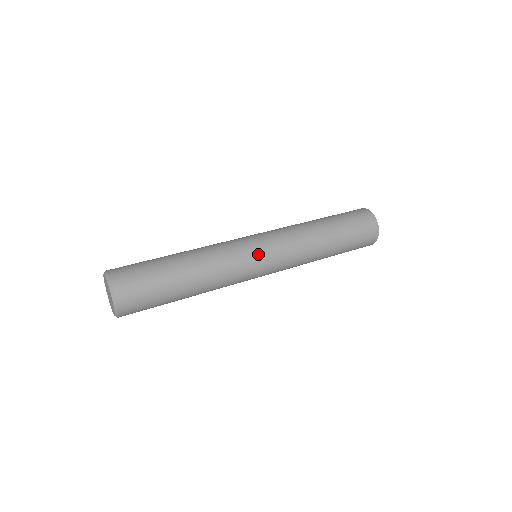
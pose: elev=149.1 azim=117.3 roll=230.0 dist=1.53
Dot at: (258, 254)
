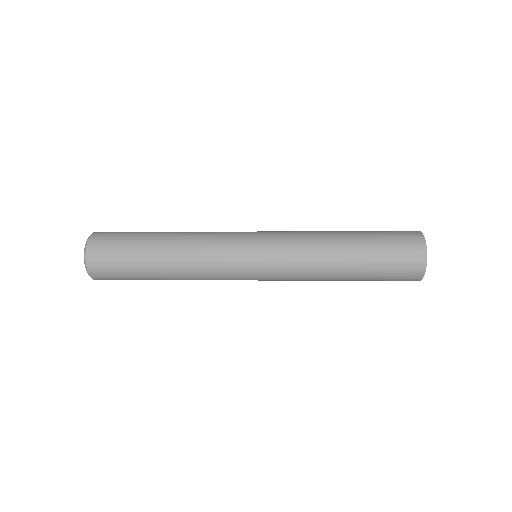
Dot at: (247, 236)
